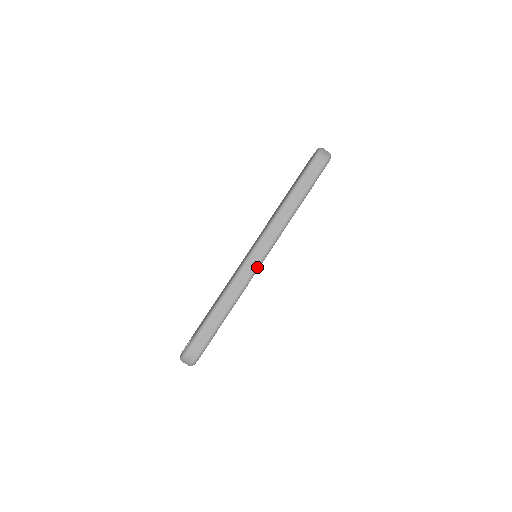
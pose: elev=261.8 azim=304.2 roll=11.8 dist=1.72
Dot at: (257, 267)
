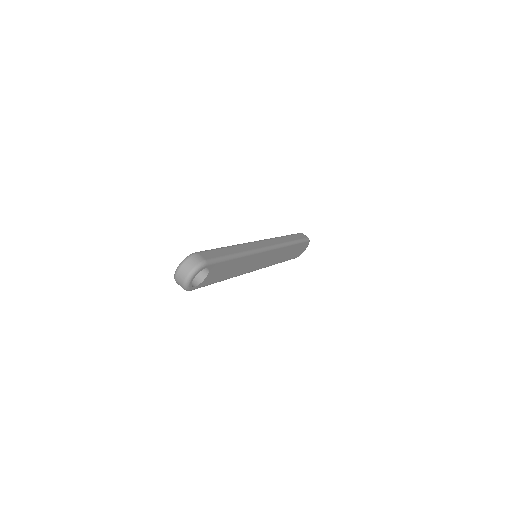
Dot at: (263, 248)
